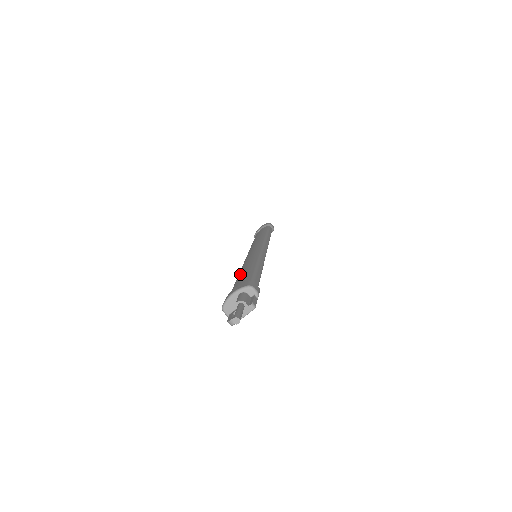
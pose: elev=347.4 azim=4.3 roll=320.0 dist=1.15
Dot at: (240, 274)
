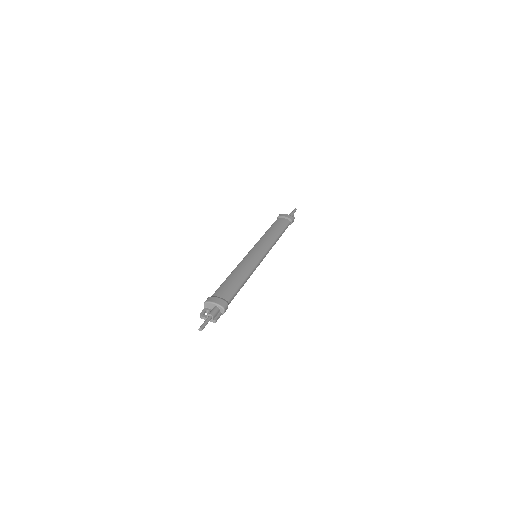
Dot at: (232, 277)
